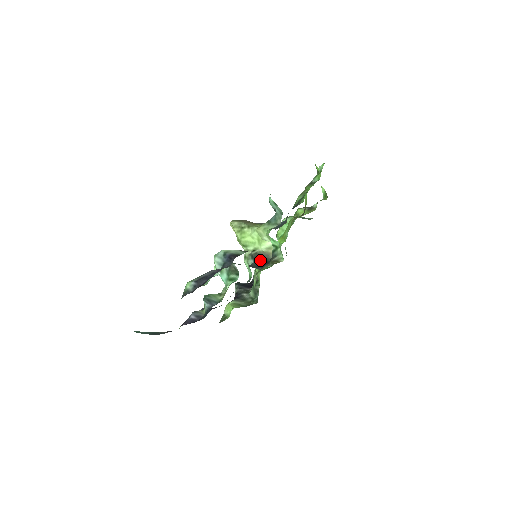
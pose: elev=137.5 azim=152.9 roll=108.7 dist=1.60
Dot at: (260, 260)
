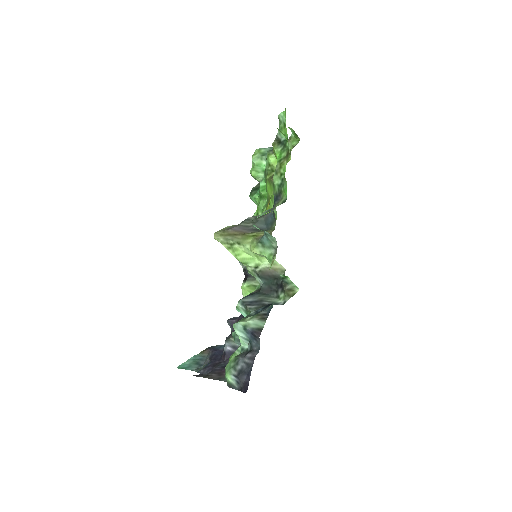
Dot at: (269, 279)
